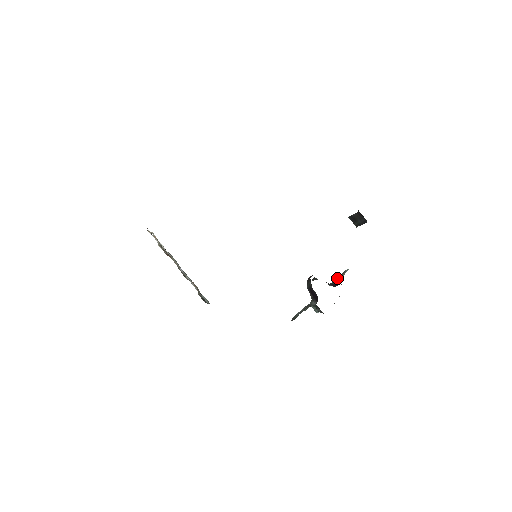
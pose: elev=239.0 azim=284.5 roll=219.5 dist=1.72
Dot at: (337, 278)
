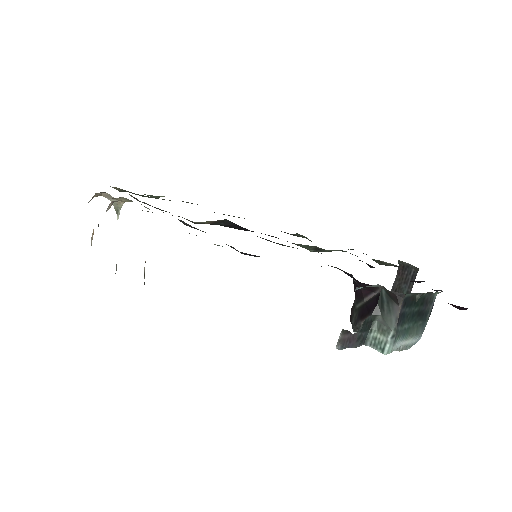
Dot at: occluded
